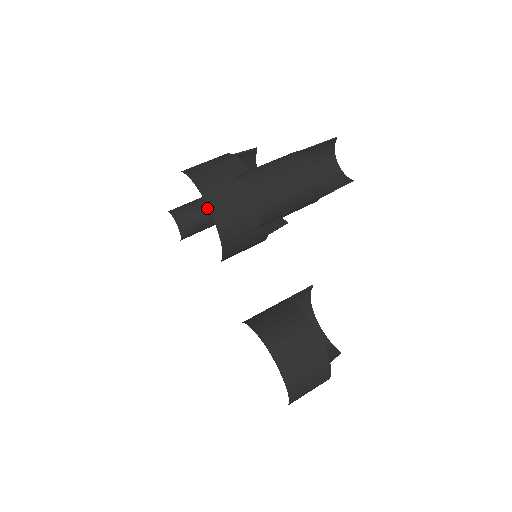
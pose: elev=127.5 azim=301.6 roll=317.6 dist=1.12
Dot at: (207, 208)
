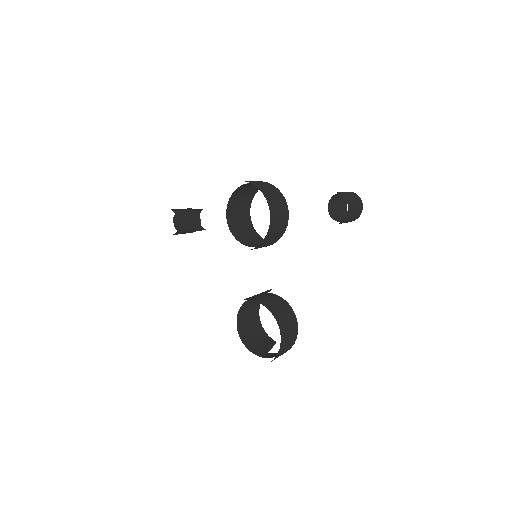
Dot at: (197, 217)
